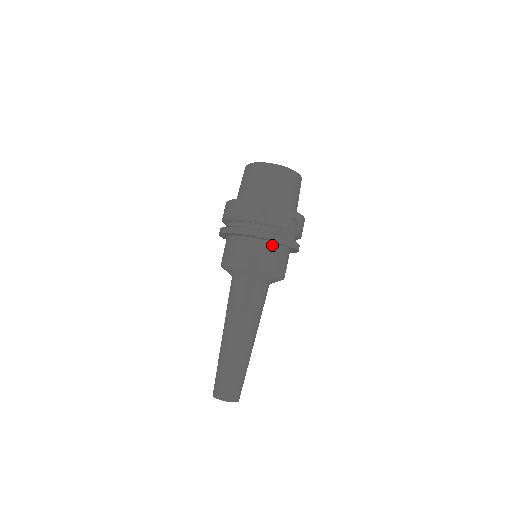
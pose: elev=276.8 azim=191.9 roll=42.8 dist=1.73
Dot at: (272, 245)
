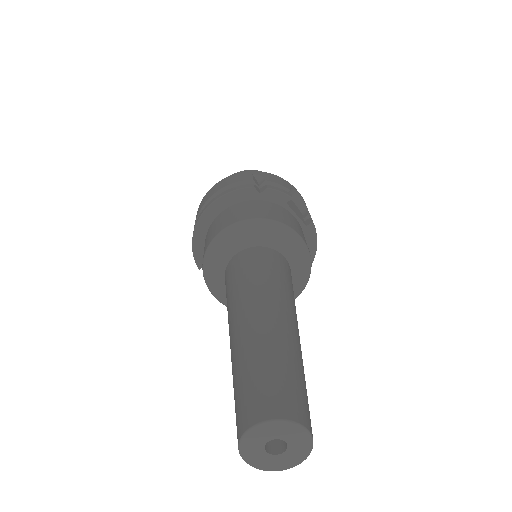
Dot at: (279, 207)
